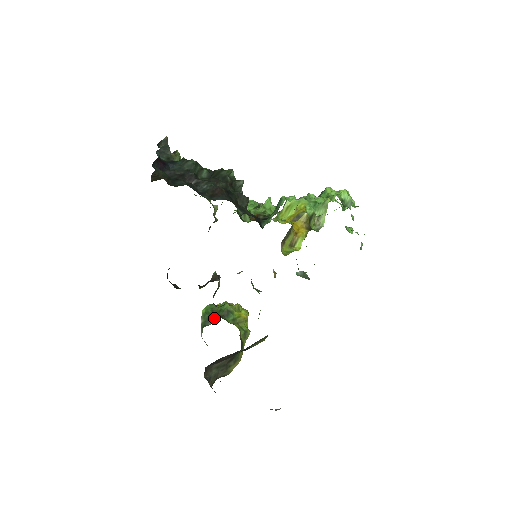
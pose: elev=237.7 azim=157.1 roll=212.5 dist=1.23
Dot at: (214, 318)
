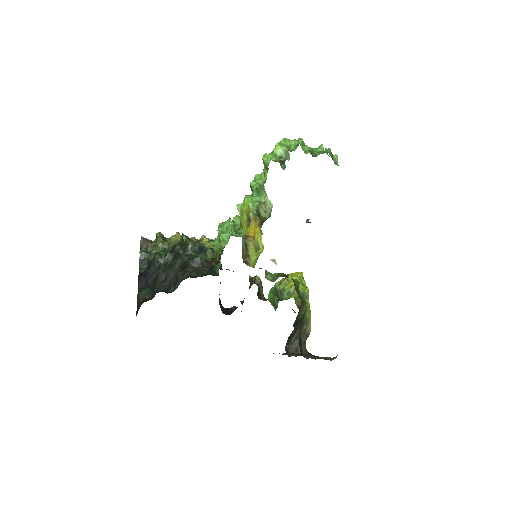
Dot at: occluded
